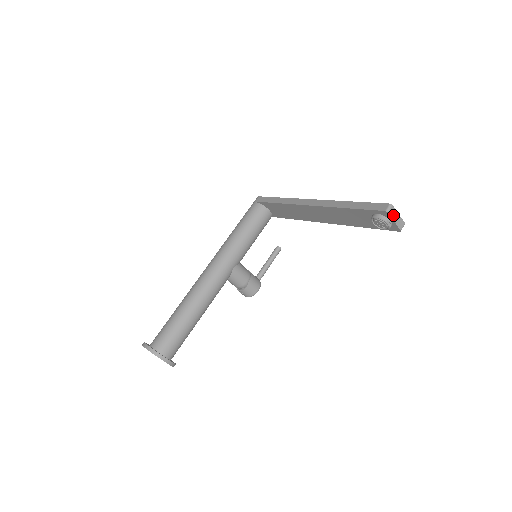
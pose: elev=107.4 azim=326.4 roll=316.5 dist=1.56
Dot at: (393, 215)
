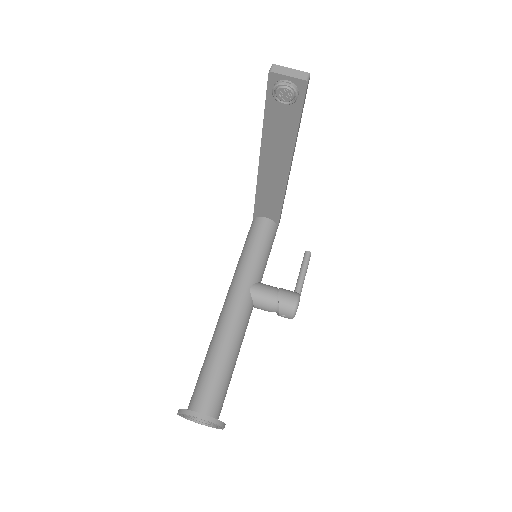
Dot at: (282, 72)
